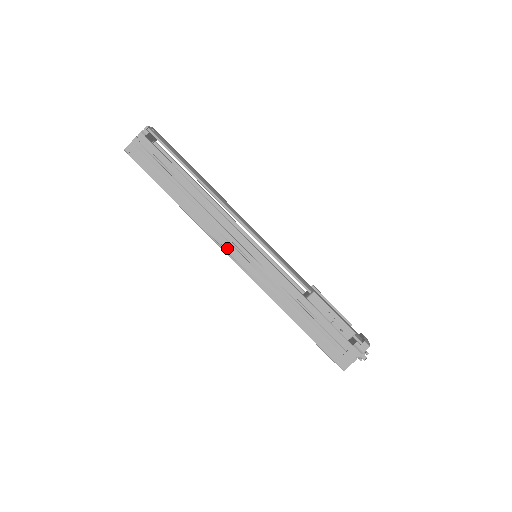
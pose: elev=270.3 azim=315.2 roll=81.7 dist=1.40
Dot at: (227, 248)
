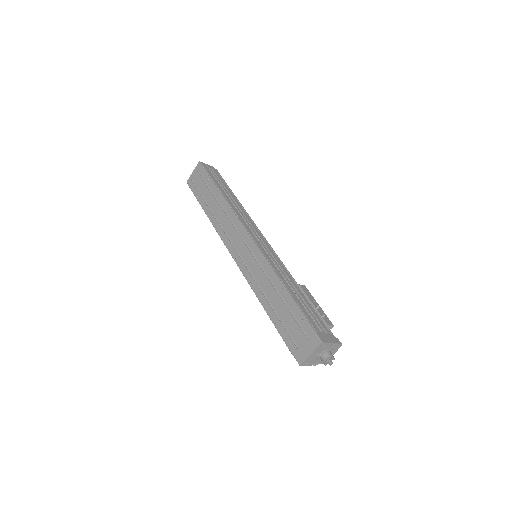
Dot at: (247, 228)
